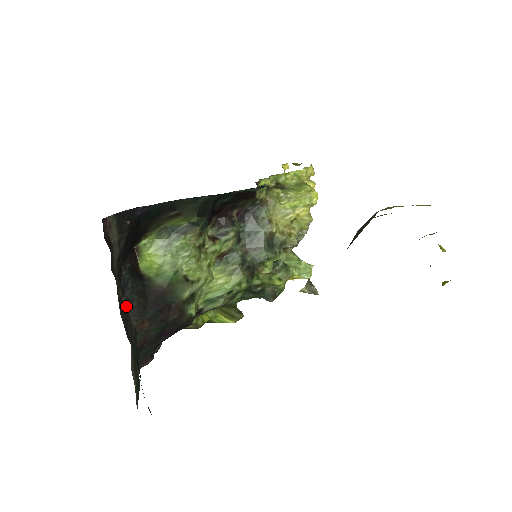
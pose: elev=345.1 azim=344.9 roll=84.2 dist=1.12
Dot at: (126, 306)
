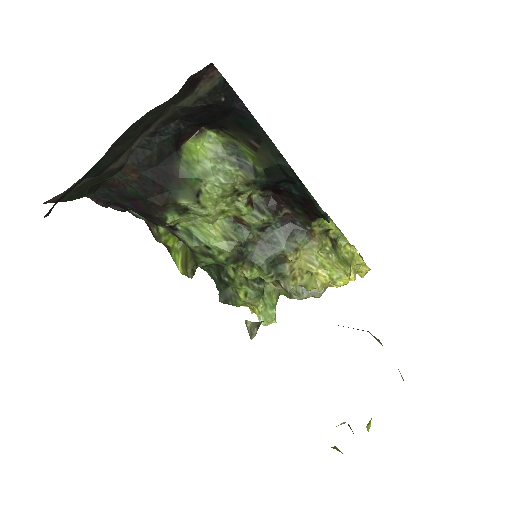
Dot at: (142, 145)
